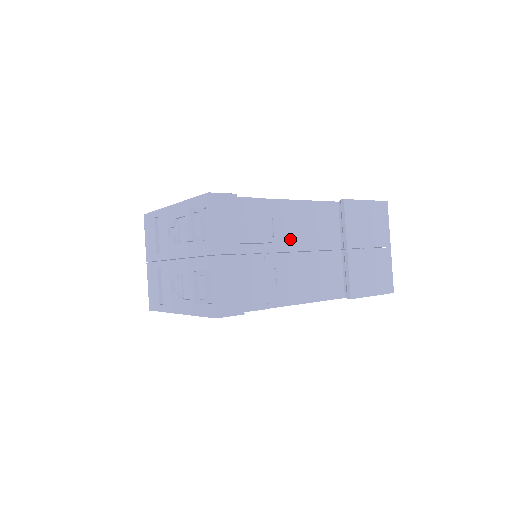
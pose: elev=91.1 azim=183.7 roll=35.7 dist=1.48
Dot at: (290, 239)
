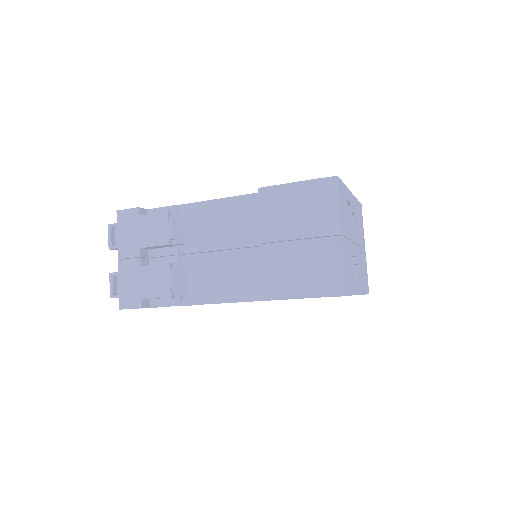
Dot at: (209, 239)
